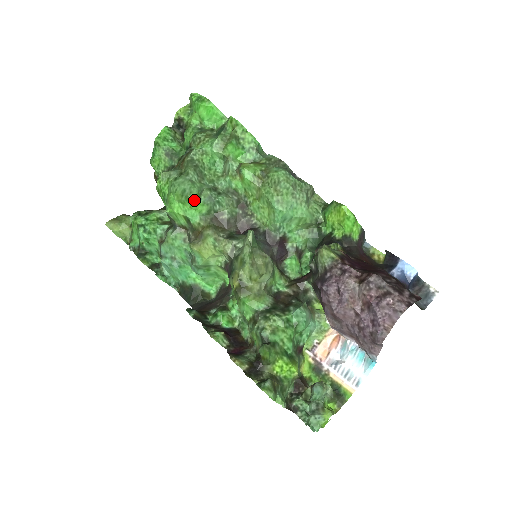
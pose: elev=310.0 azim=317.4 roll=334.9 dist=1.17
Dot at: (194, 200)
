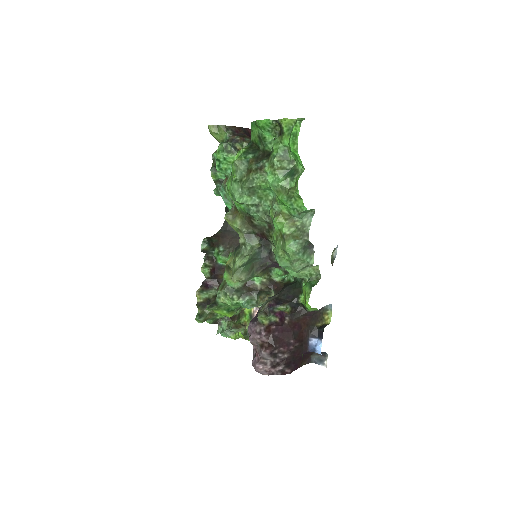
Dot at: (237, 204)
